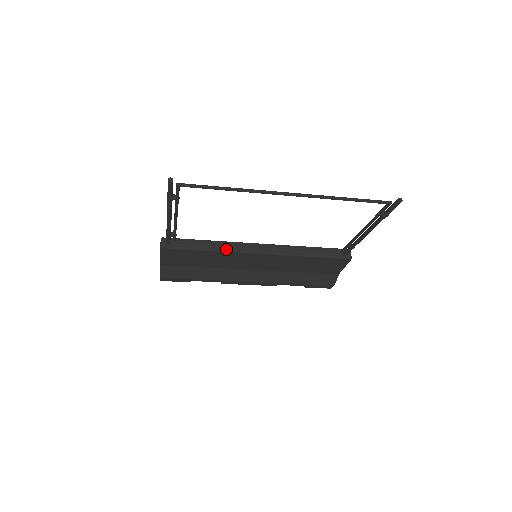
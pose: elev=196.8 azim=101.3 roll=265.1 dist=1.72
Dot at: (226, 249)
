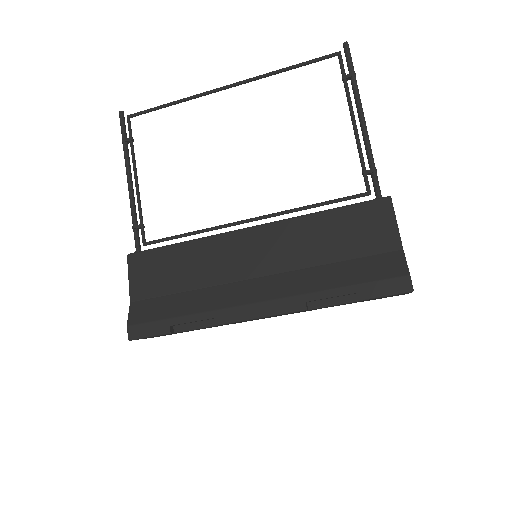
Dot at: (206, 237)
